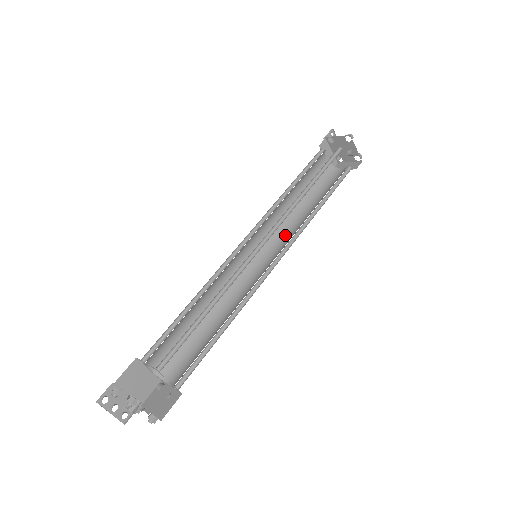
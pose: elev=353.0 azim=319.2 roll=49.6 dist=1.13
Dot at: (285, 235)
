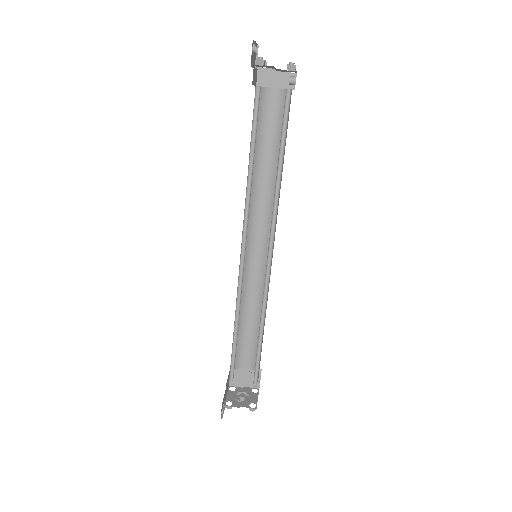
Dot at: (258, 208)
